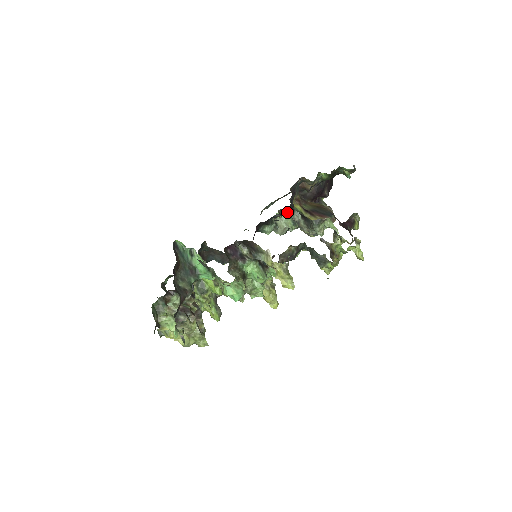
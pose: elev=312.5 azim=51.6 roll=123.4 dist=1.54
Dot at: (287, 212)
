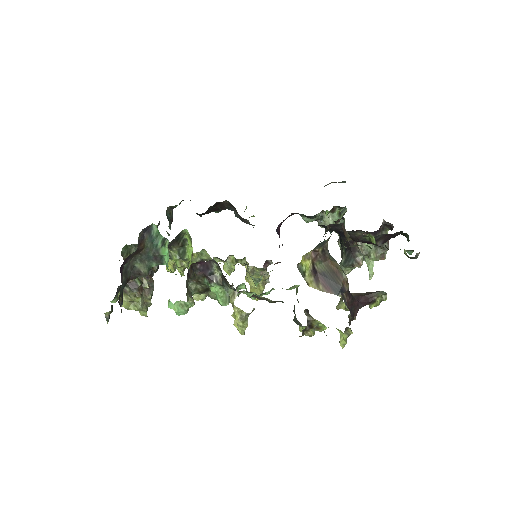
Dot at: occluded
